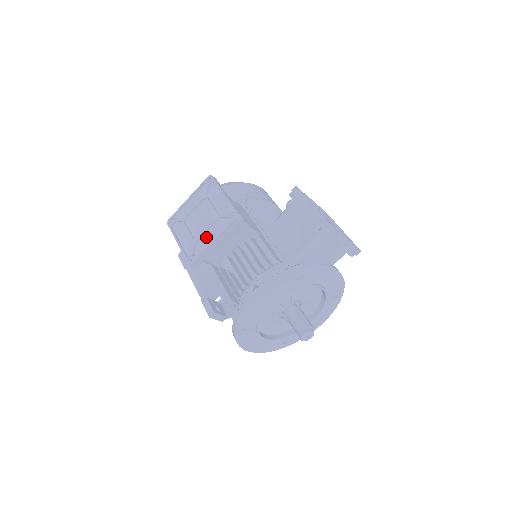
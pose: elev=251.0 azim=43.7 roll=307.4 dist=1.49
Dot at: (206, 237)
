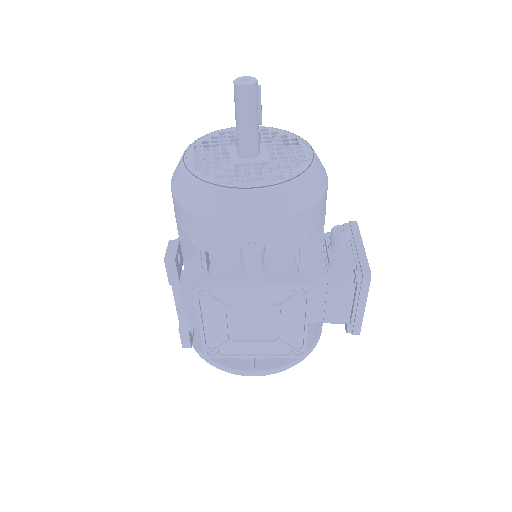
Dot at: (247, 345)
